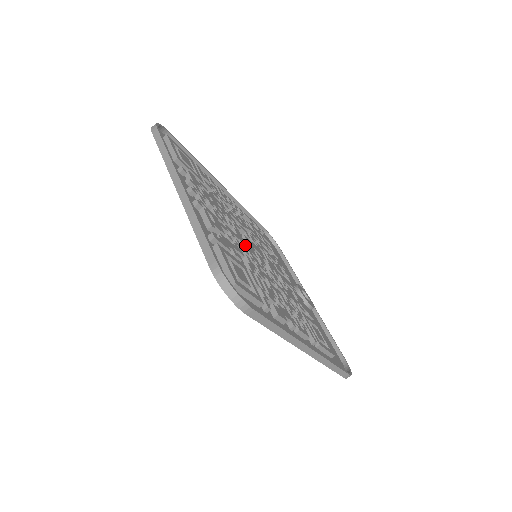
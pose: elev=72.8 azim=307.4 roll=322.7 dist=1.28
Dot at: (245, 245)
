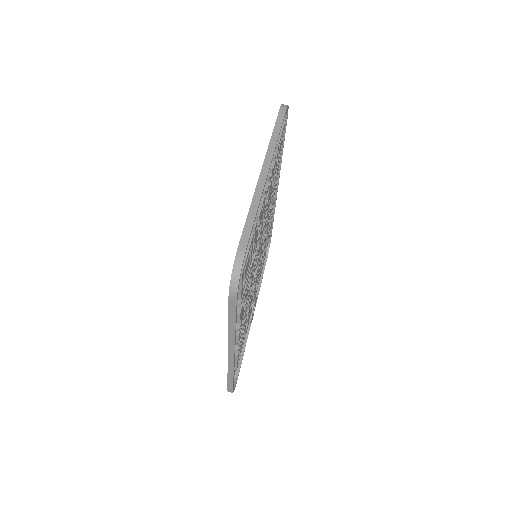
Dot at: (259, 244)
